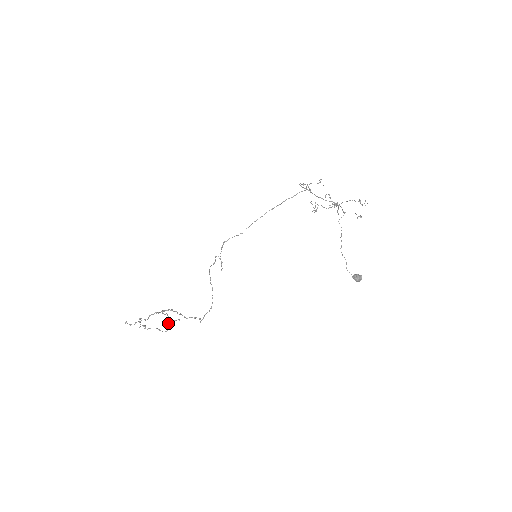
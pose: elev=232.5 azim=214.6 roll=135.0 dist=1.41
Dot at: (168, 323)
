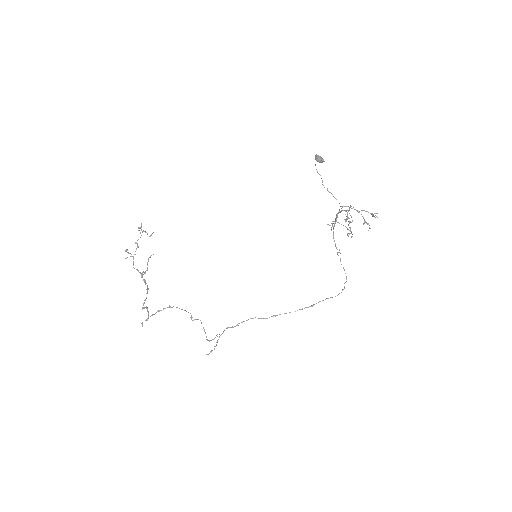
Dot at: occluded
